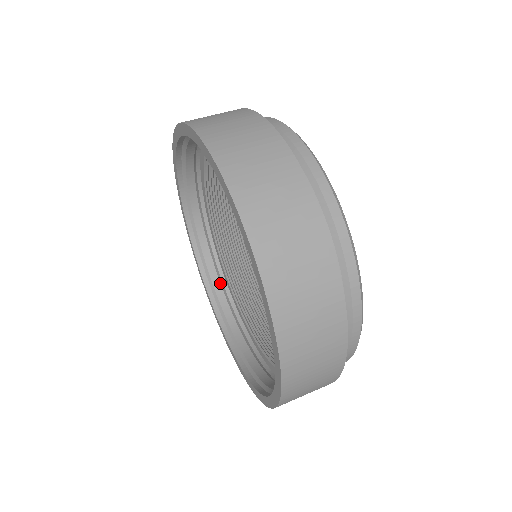
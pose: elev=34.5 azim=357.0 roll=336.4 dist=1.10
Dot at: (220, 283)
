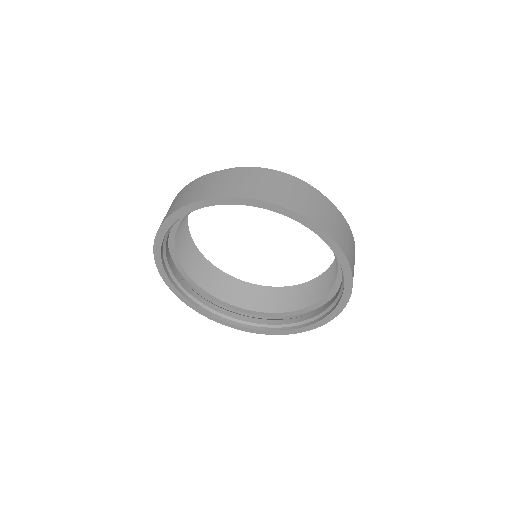
Dot at: (288, 319)
